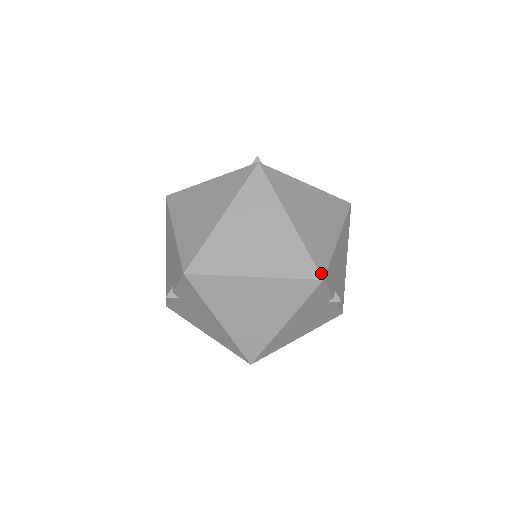
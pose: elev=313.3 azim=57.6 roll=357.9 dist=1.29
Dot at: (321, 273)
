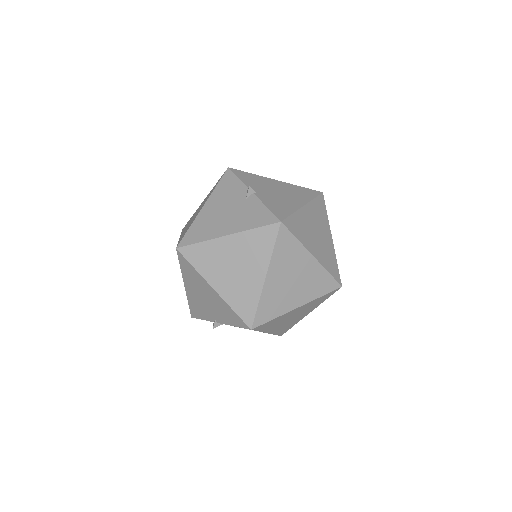
Dot at: (339, 283)
